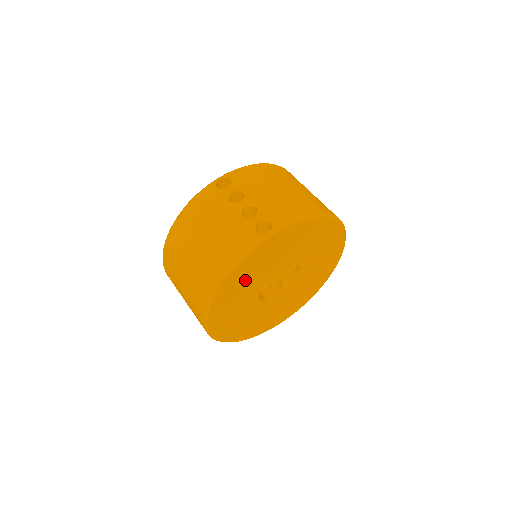
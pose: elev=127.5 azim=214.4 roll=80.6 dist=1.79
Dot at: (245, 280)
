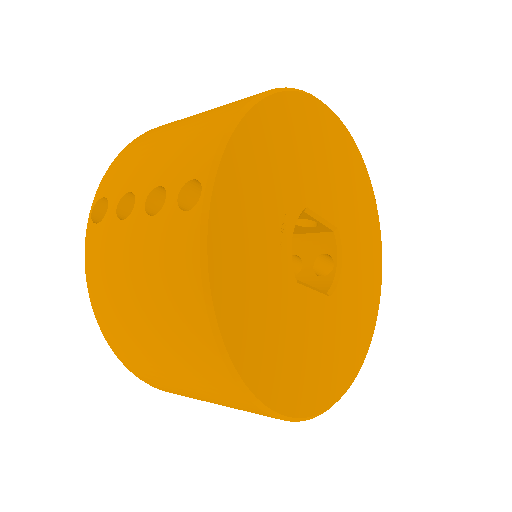
Dot at: (295, 145)
